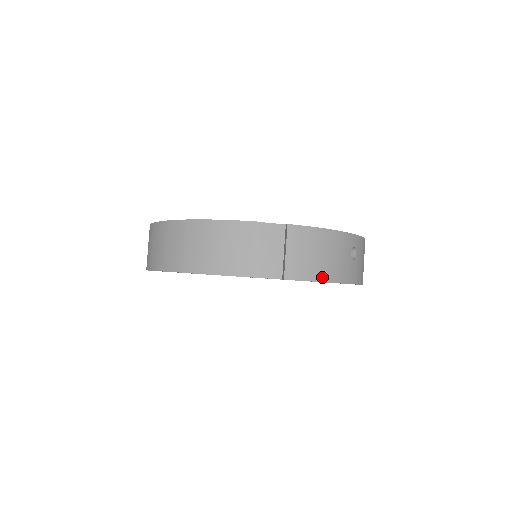
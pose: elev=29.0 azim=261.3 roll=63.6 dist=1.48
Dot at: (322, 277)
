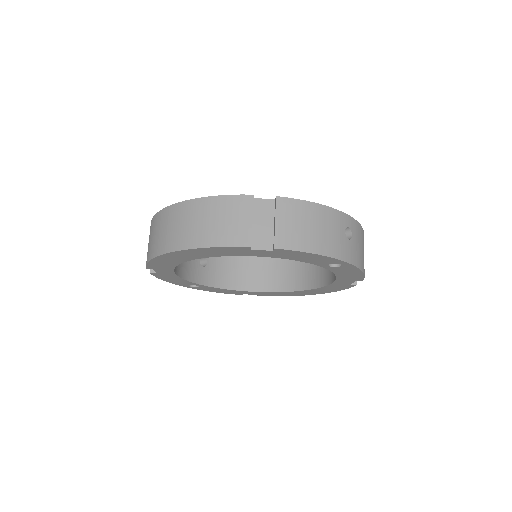
Dot at: (314, 249)
